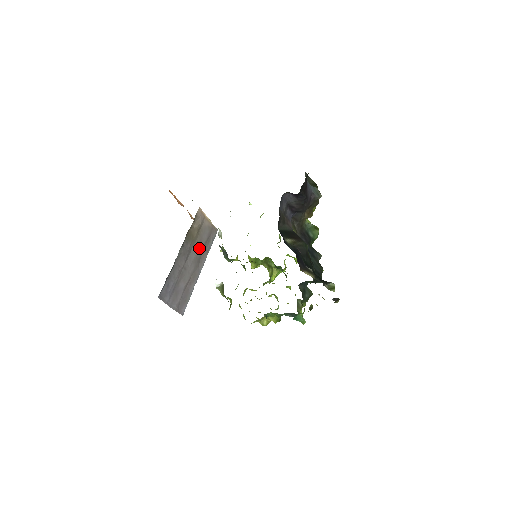
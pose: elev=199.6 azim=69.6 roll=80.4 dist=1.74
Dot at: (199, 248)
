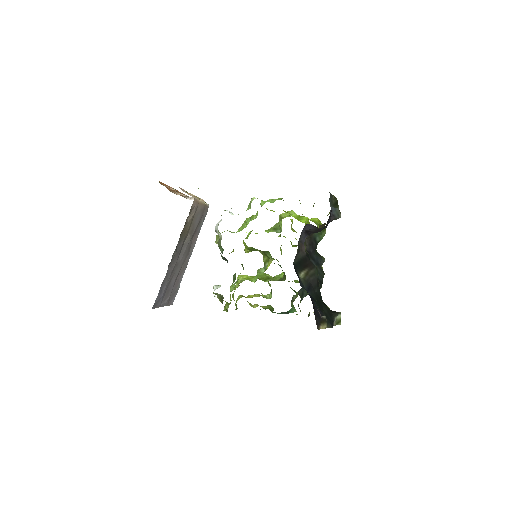
Dot at: (191, 237)
